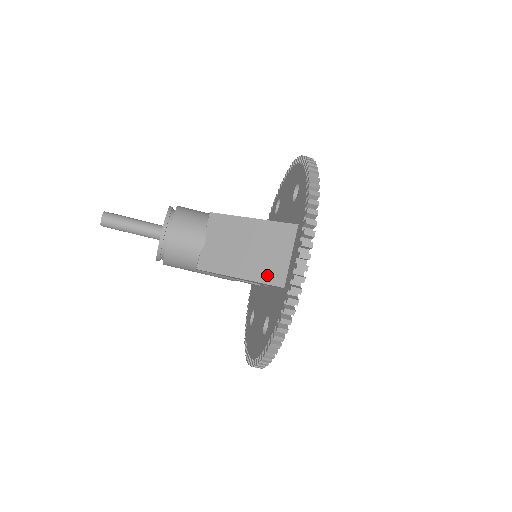
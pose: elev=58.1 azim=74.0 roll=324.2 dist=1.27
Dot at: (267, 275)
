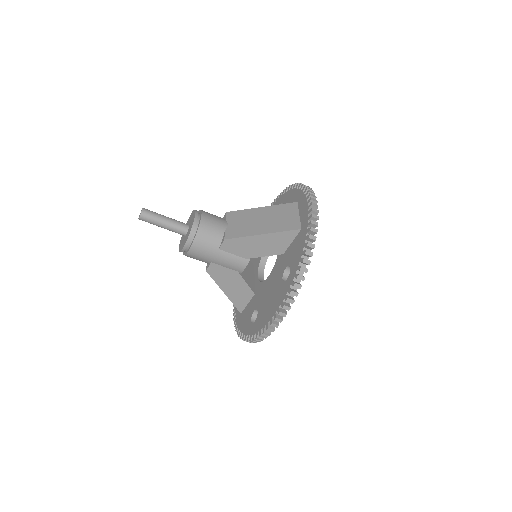
Dot at: (285, 227)
